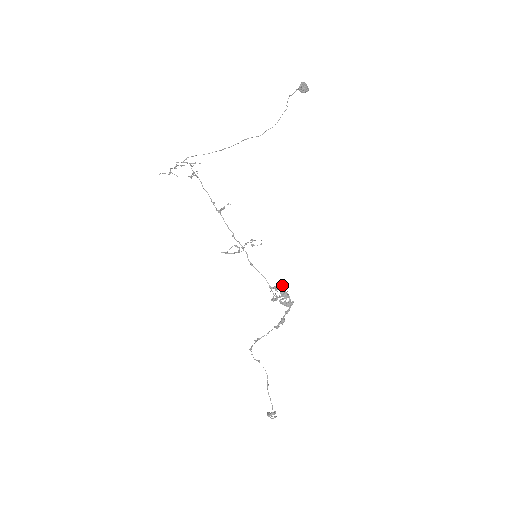
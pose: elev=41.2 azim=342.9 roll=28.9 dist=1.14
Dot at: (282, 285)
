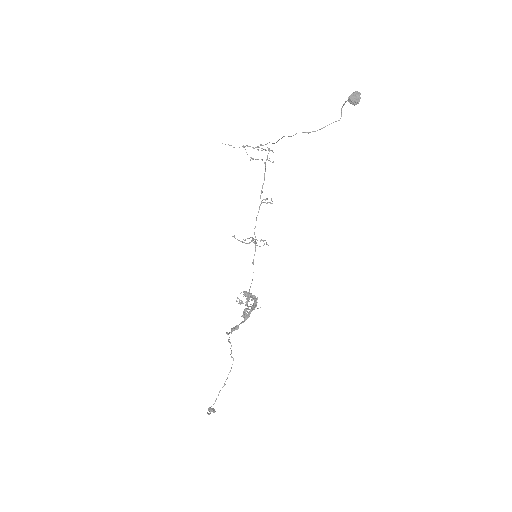
Dot at: (255, 296)
